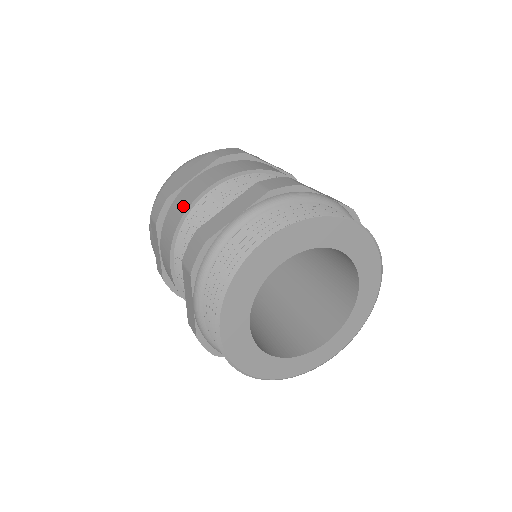
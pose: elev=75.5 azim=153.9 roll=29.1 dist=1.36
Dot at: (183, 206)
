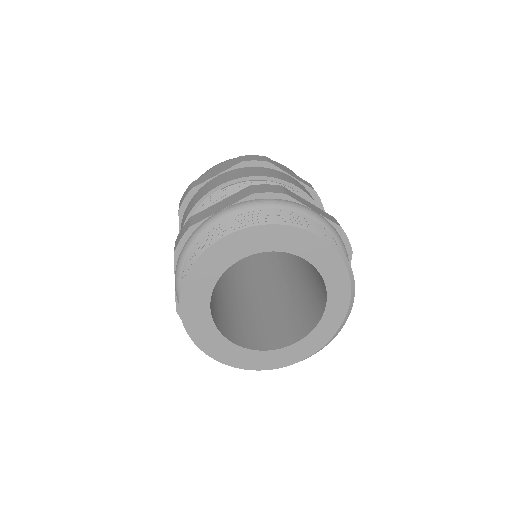
Dot at: occluded
